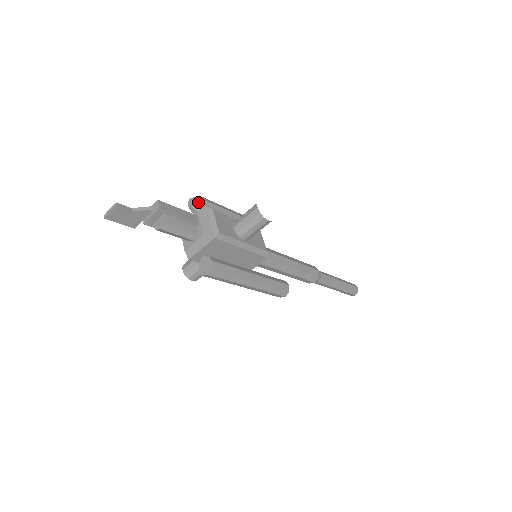
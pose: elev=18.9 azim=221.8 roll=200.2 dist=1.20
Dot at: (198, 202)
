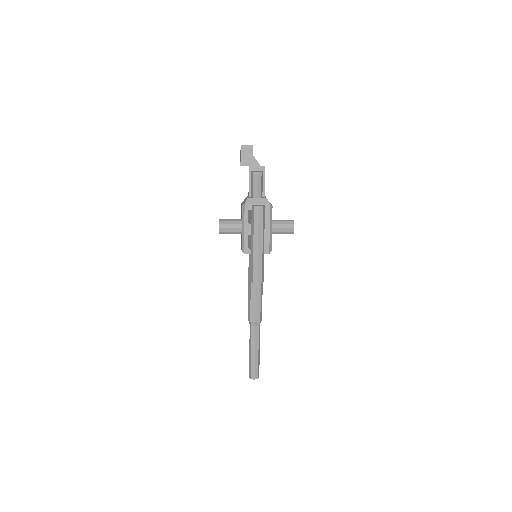
Dot at: occluded
